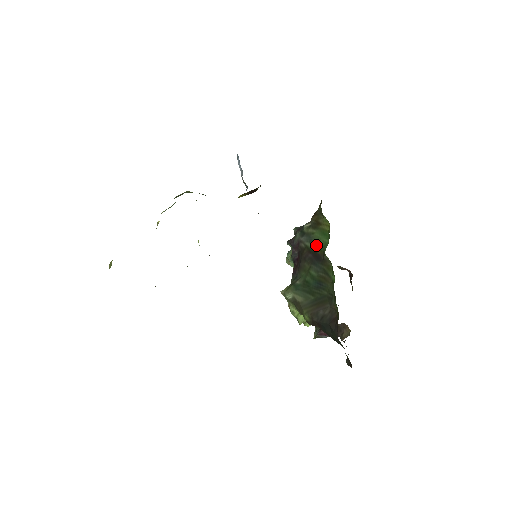
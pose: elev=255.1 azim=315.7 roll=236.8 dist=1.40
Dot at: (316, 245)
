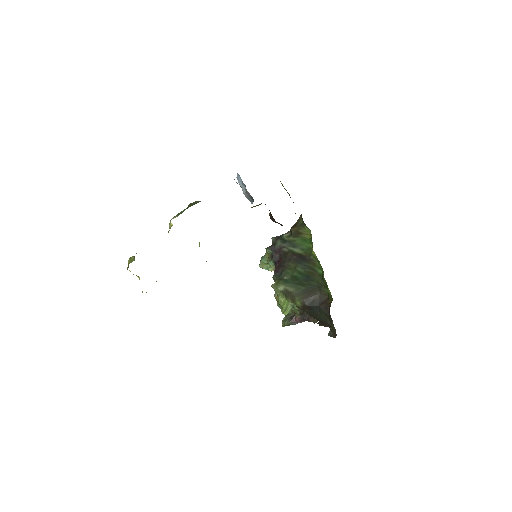
Dot at: (300, 249)
